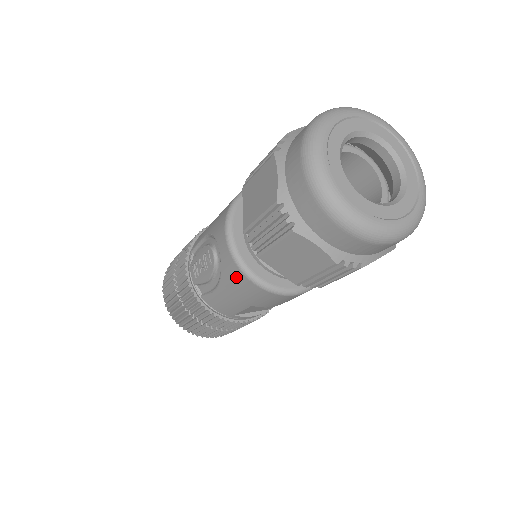
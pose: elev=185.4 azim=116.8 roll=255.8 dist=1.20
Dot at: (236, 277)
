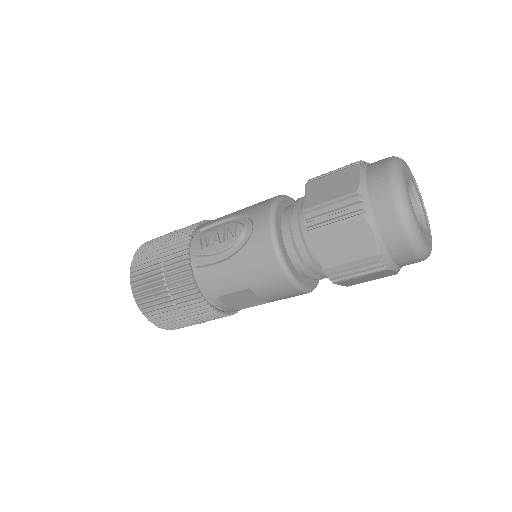
Dot at: (262, 251)
